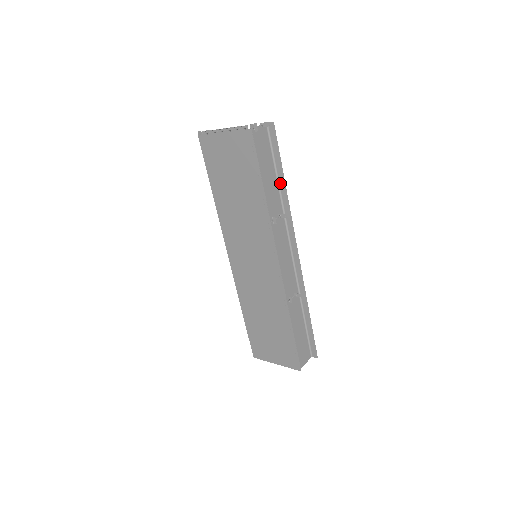
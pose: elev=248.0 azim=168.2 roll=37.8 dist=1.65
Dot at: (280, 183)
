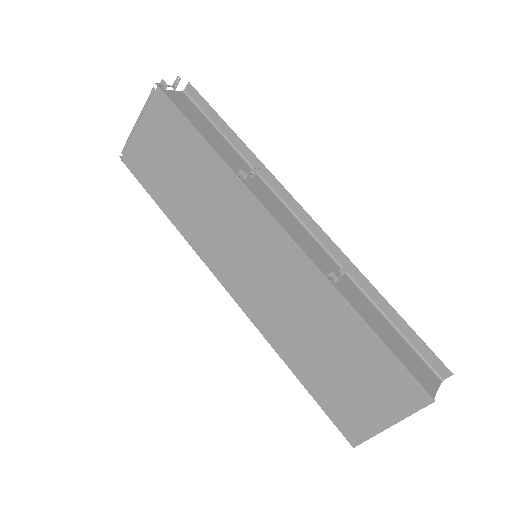
Dot at: (233, 143)
